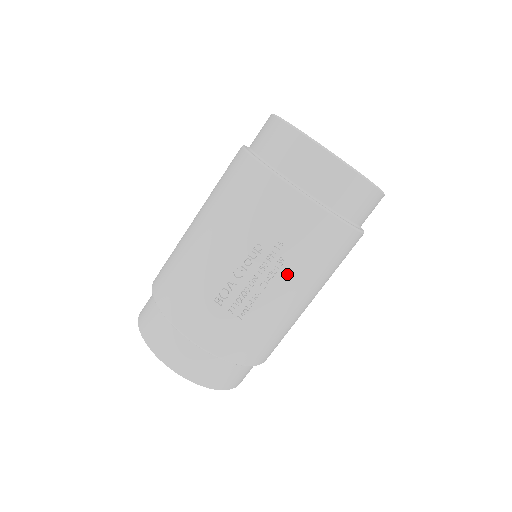
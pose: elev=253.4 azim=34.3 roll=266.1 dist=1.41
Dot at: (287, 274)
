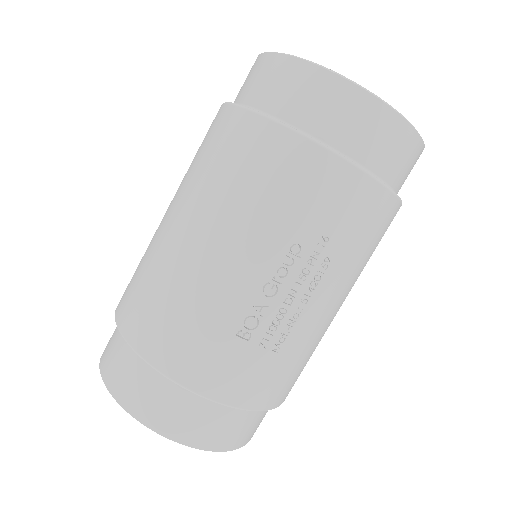
Dot at: (332, 278)
